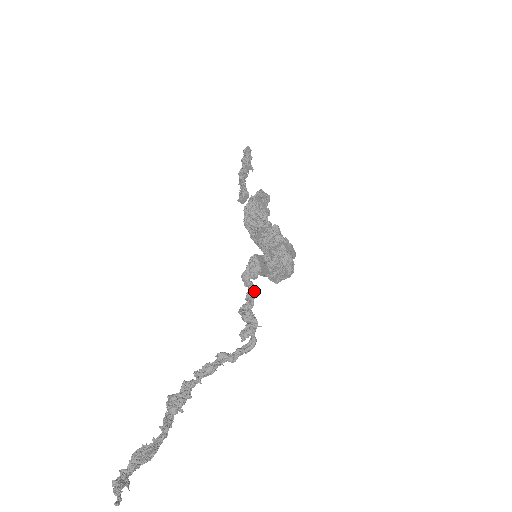
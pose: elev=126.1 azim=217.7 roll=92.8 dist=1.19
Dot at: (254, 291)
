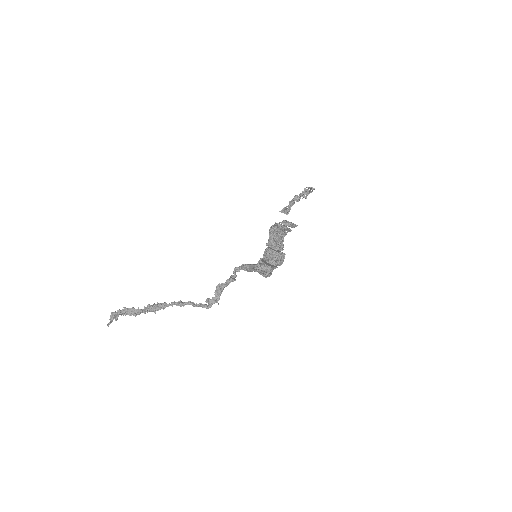
Dot at: (233, 281)
